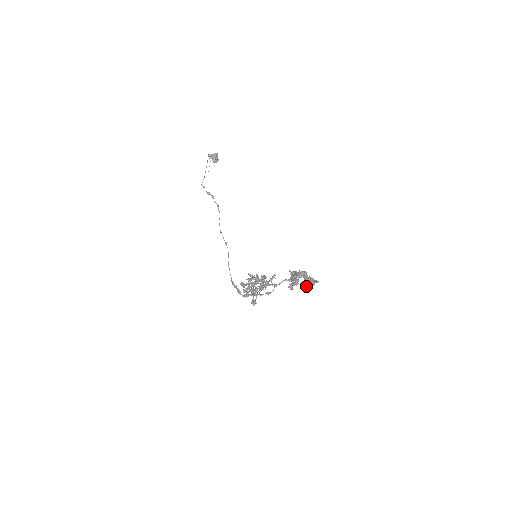
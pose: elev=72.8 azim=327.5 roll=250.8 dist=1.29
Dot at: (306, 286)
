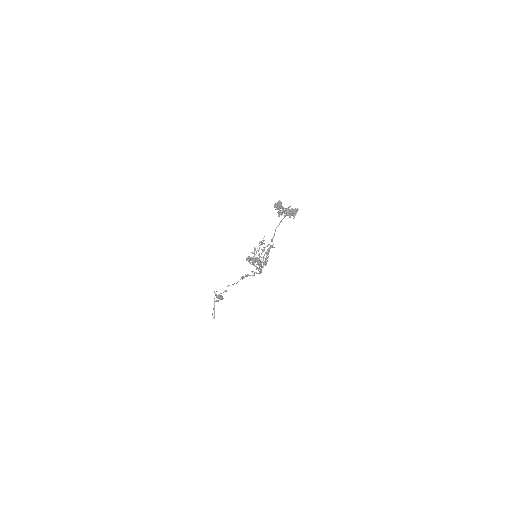
Dot at: (291, 214)
